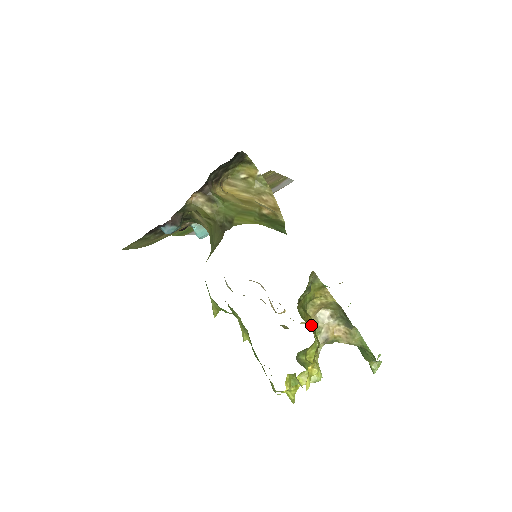
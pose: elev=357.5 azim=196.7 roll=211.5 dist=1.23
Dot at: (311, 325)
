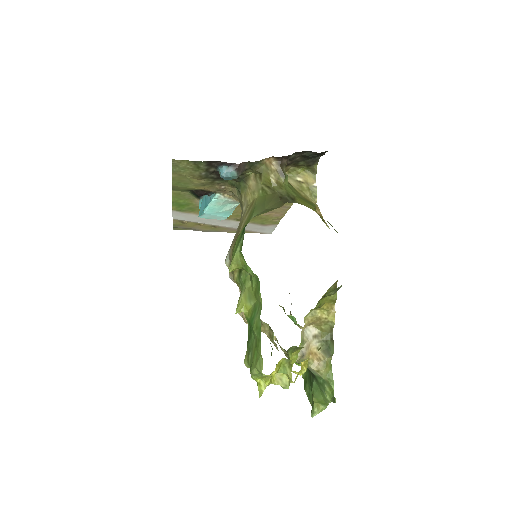
Dot at: occluded
